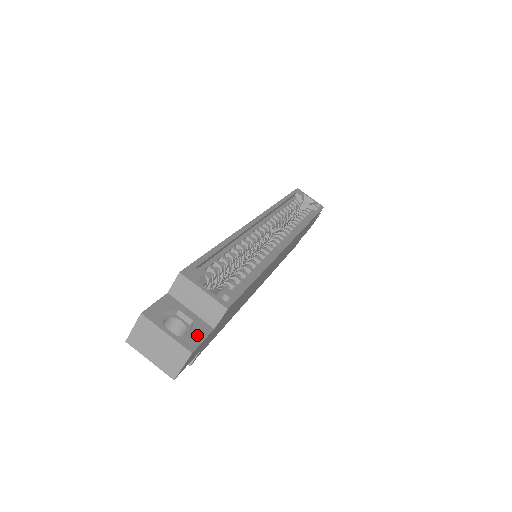
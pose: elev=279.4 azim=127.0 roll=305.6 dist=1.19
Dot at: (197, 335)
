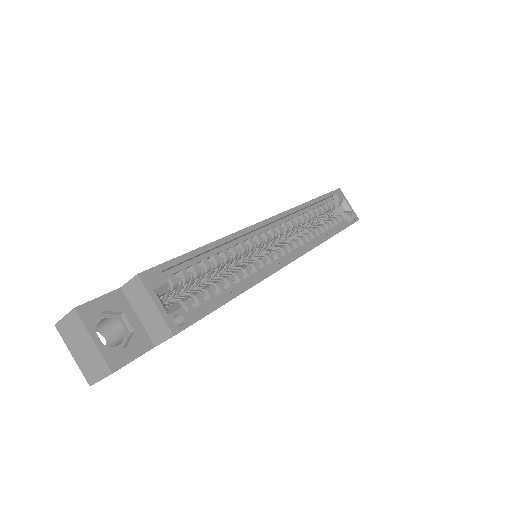
Dot at: (130, 351)
